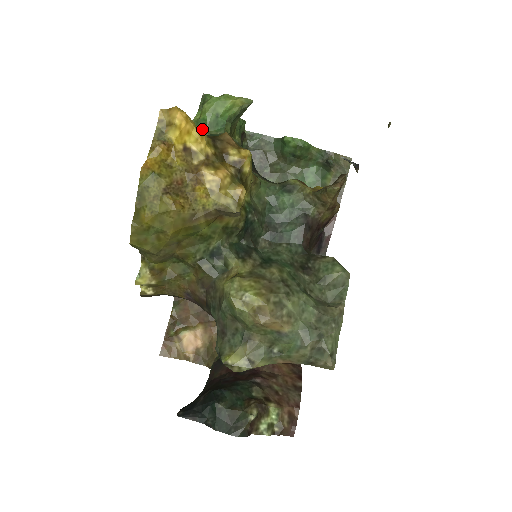
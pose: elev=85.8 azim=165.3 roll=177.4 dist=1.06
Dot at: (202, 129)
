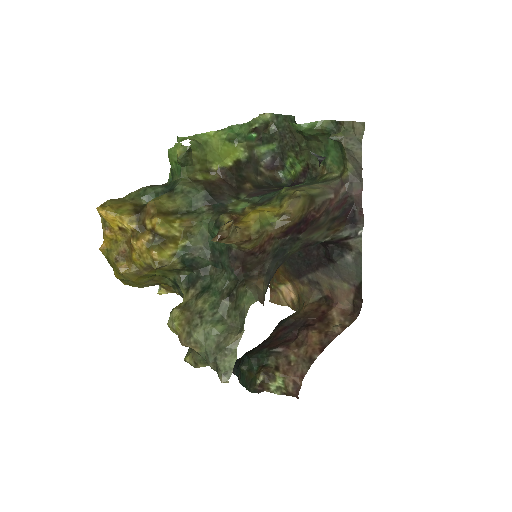
Dot at: (173, 175)
